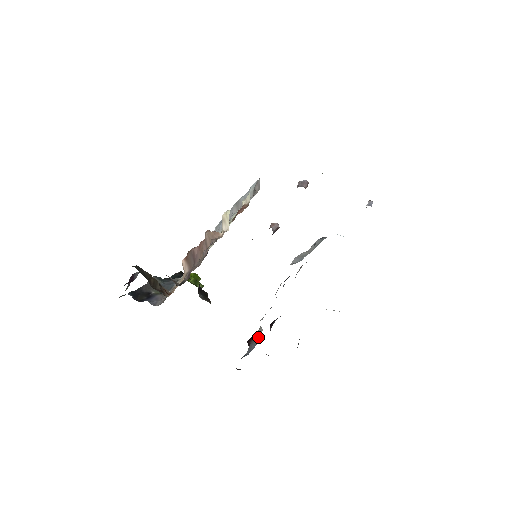
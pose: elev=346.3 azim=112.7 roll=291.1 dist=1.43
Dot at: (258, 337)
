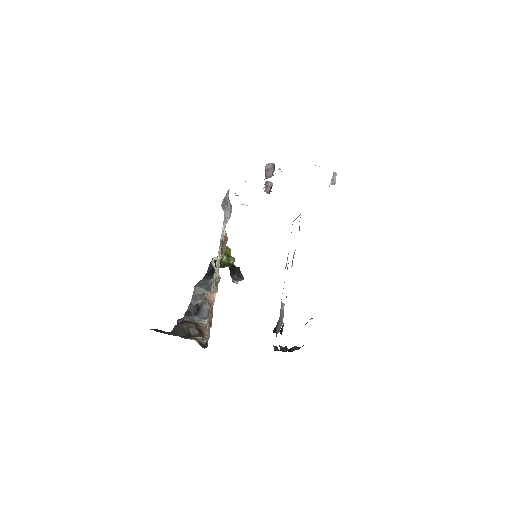
Dot at: (282, 315)
